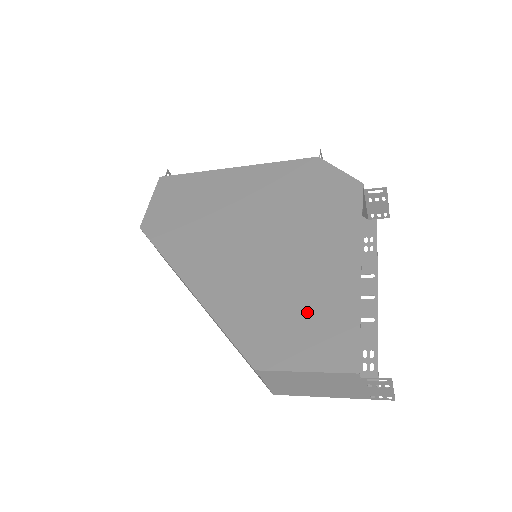
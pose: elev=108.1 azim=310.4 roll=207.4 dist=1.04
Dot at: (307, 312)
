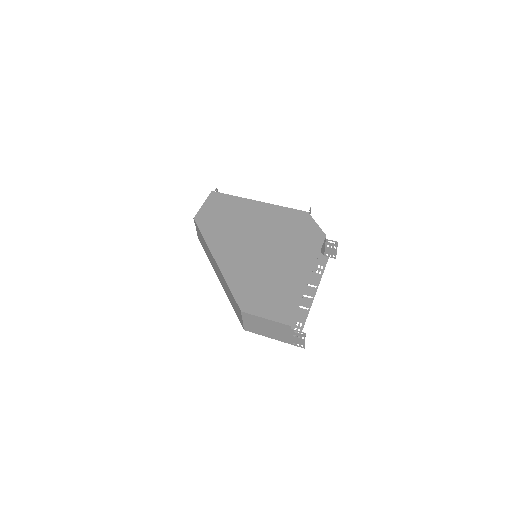
Dot at: (275, 292)
